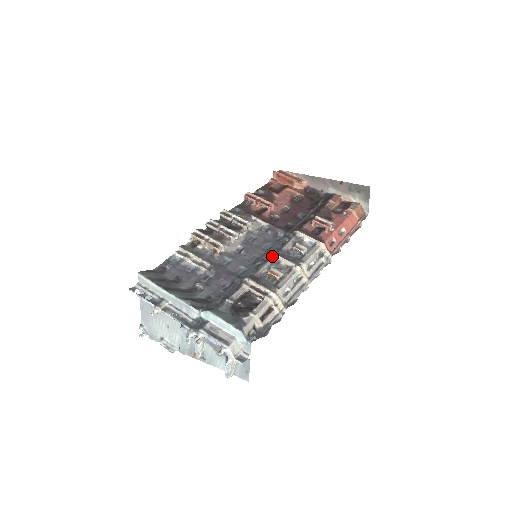
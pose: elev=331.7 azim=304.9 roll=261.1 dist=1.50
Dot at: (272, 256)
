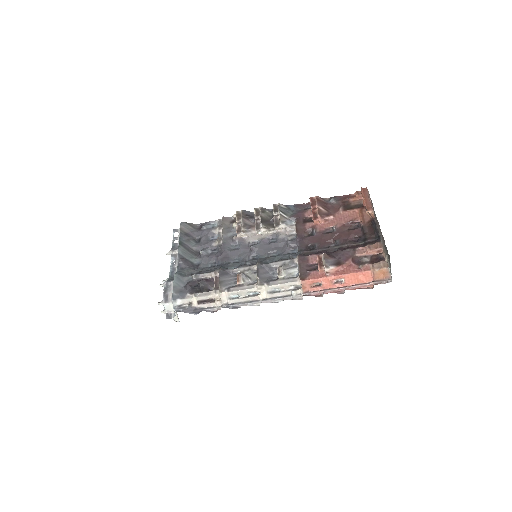
Dot at: occluded
